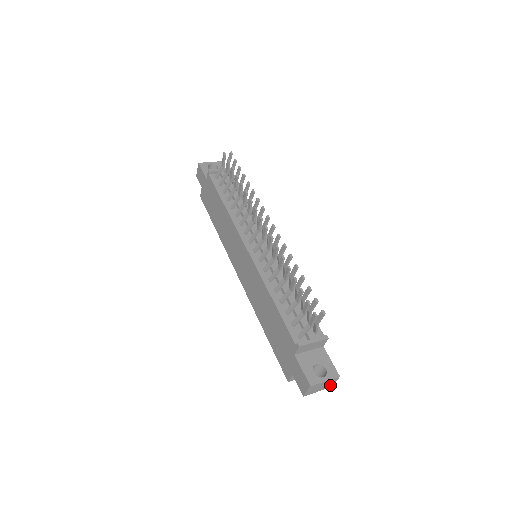
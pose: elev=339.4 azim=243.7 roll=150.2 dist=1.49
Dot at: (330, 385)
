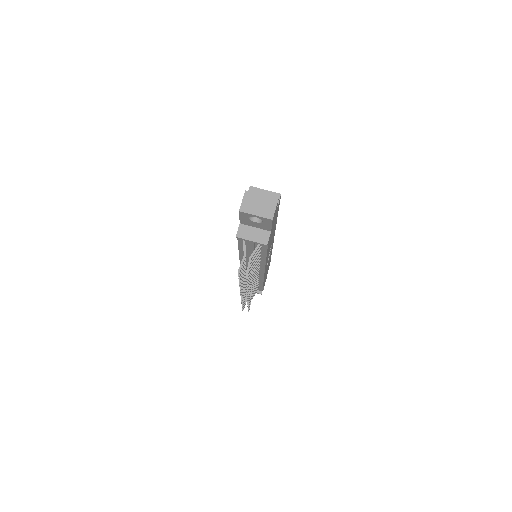
Dot at: occluded
